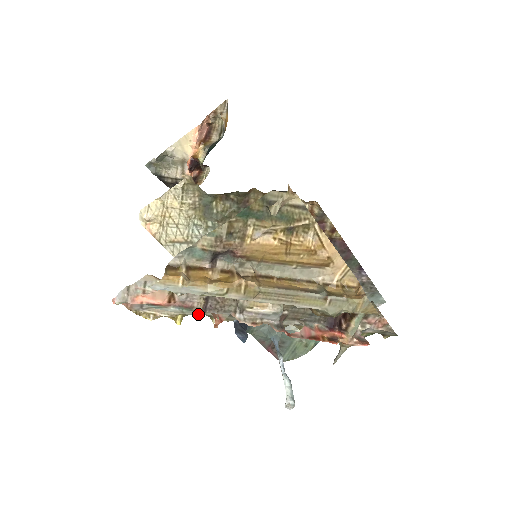
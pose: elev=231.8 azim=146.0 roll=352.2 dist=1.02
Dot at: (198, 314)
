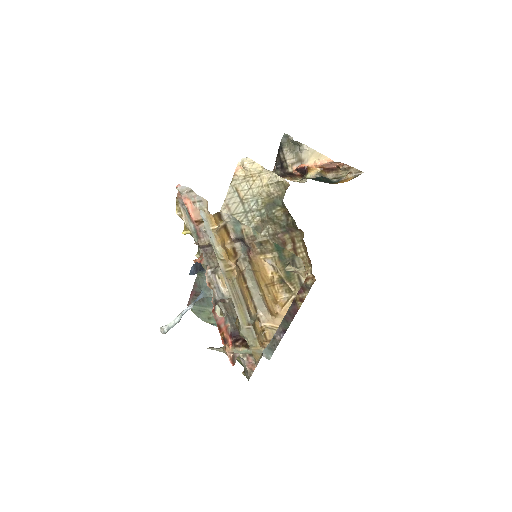
Dot at: (197, 243)
